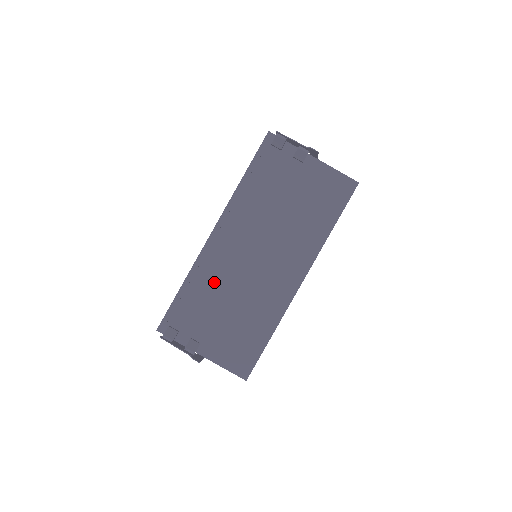
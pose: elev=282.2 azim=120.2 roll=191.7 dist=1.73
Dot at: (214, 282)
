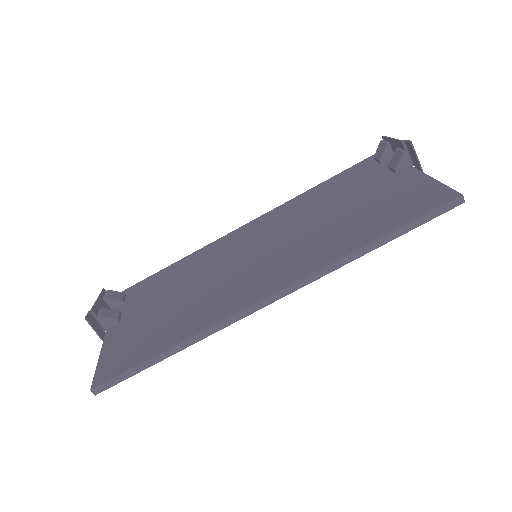
Dot at: (196, 268)
